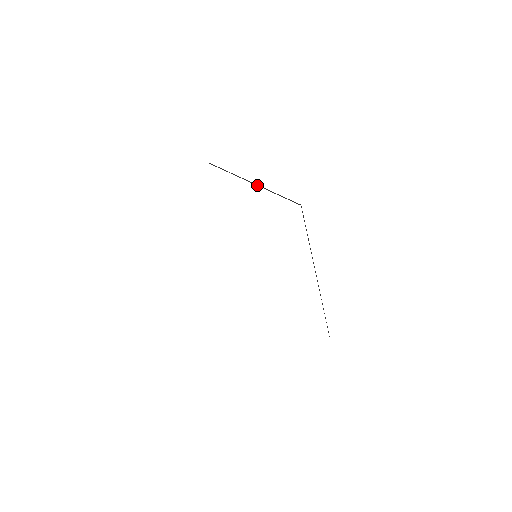
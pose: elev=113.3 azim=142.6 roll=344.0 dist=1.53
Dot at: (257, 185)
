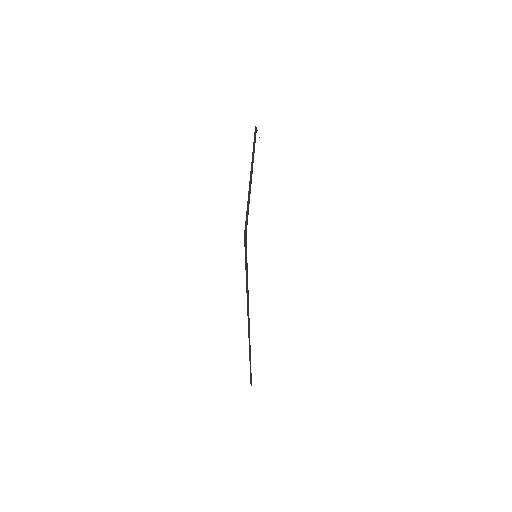
Dot at: (250, 182)
